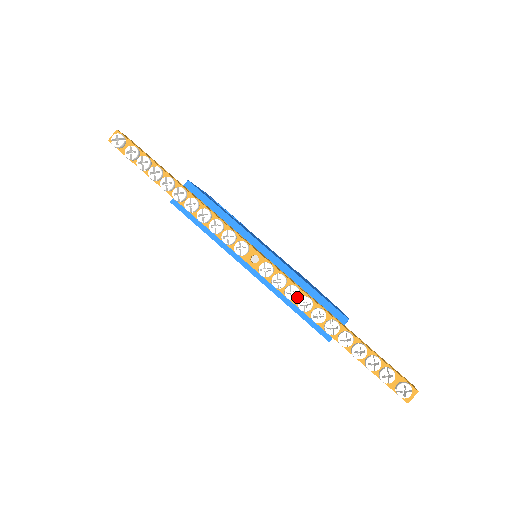
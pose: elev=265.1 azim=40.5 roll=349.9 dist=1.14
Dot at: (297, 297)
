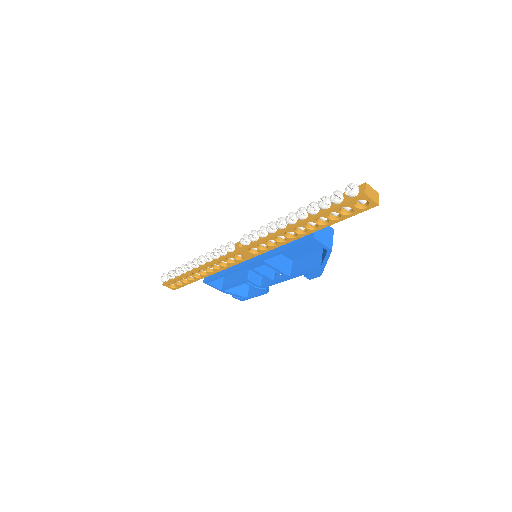
Dot at: (264, 229)
